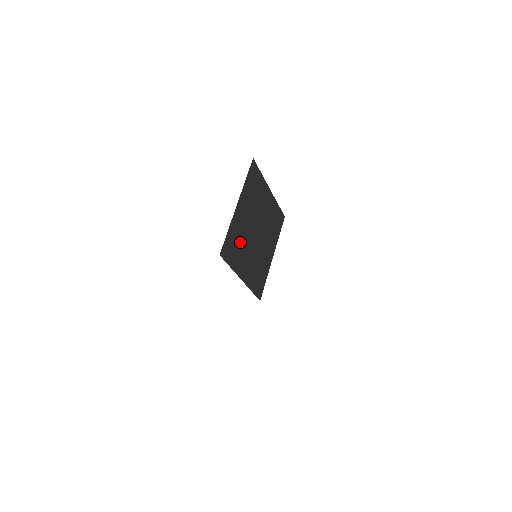
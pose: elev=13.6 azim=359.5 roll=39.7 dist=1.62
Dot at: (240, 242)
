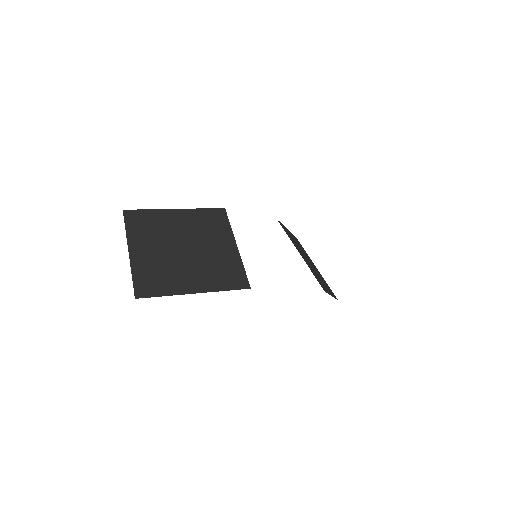
Dot at: (162, 271)
